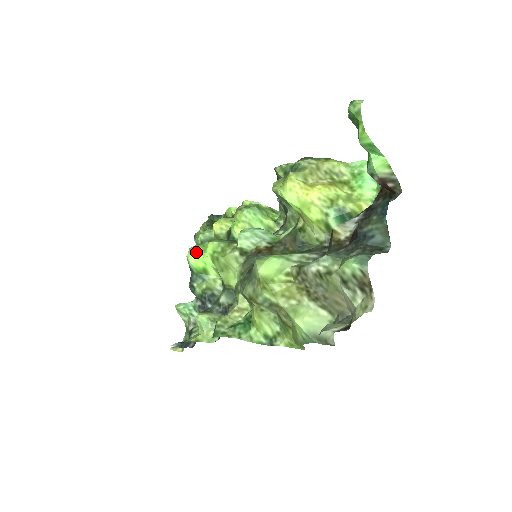
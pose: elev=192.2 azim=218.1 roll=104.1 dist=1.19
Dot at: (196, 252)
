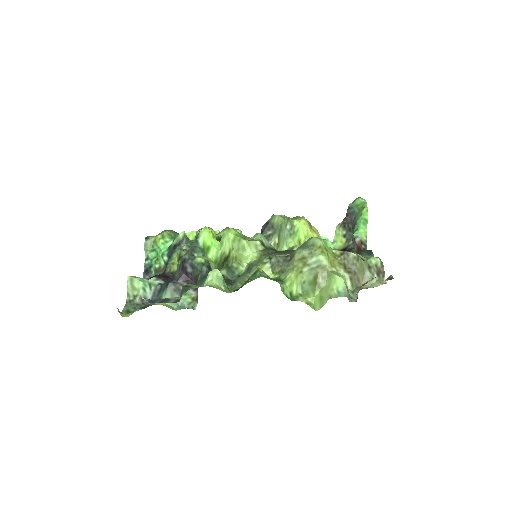
Dot at: (210, 231)
